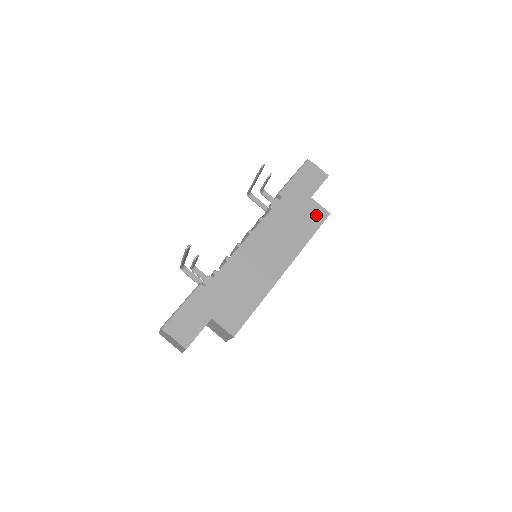
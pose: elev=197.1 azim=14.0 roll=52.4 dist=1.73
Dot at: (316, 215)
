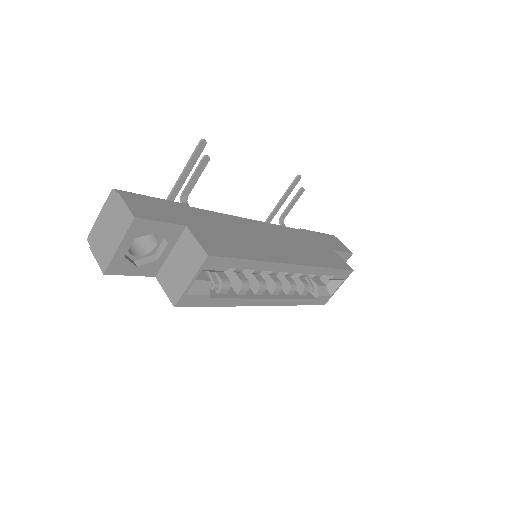
Dot at: (338, 261)
